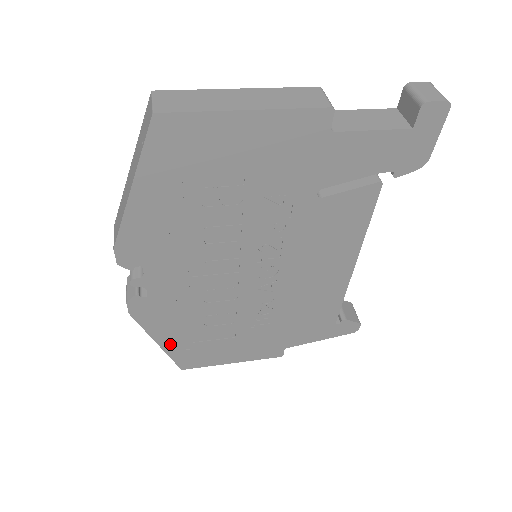
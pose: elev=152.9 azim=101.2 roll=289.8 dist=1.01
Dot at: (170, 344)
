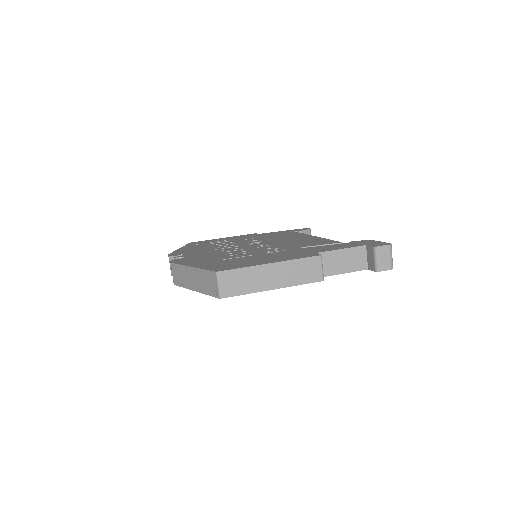
Dot at: occluded
